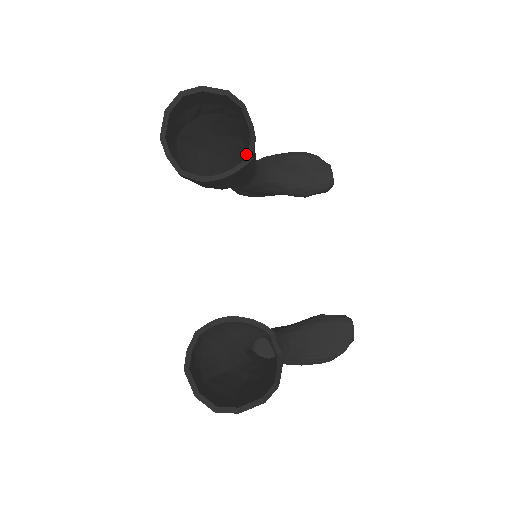
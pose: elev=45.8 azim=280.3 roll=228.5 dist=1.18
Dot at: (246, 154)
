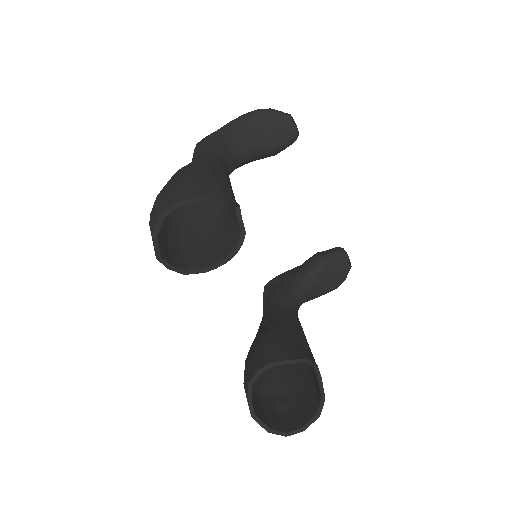
Dot at: occluded
